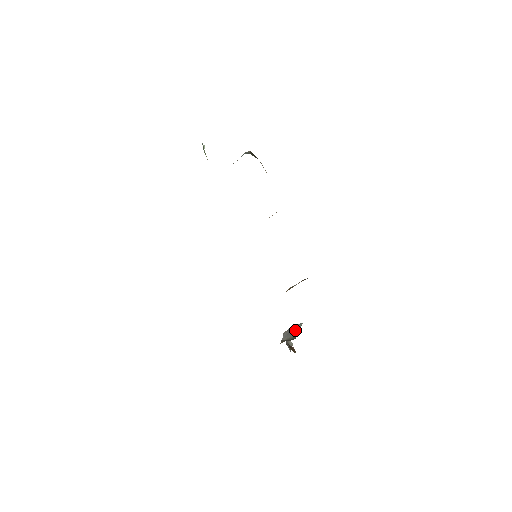
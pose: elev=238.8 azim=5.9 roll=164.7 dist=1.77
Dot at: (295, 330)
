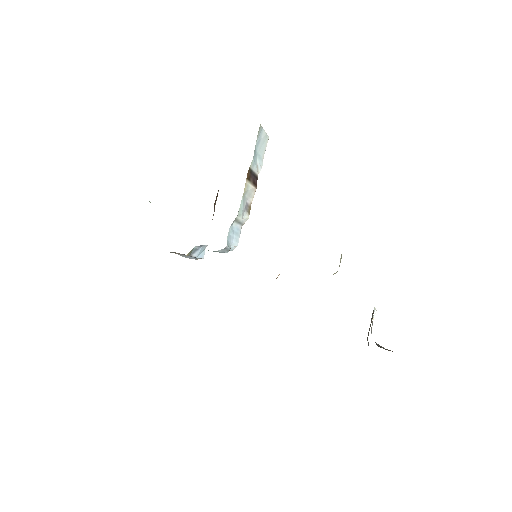
Dot at: occluded
